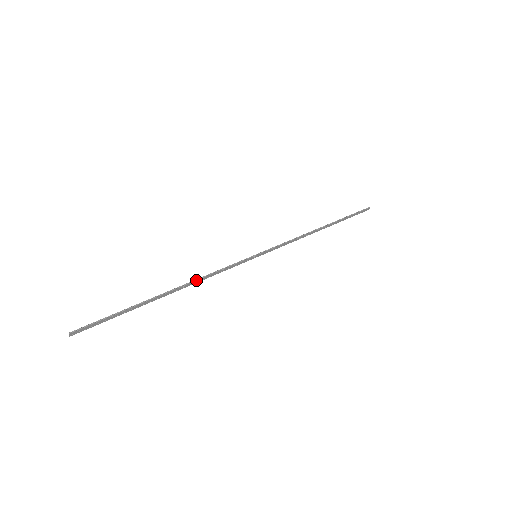
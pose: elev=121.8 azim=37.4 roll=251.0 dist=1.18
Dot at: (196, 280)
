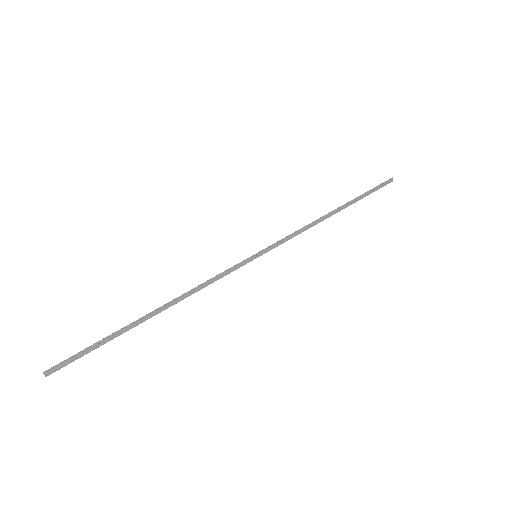
Dot at: (185, 293)
